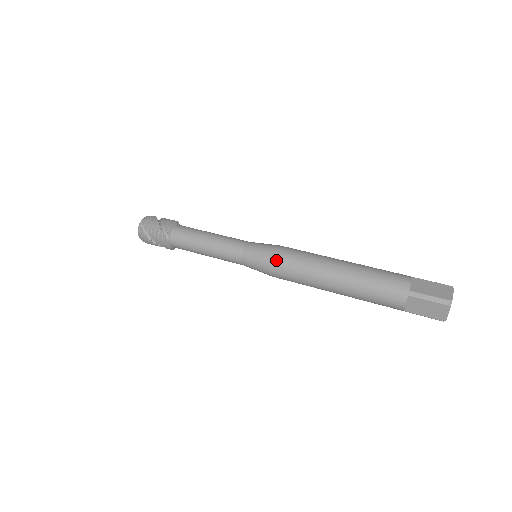
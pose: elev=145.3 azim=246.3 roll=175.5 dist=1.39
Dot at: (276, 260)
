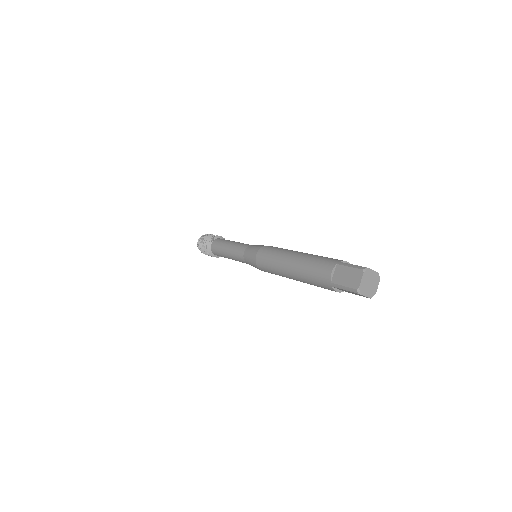
Dot at: (264, 247)
